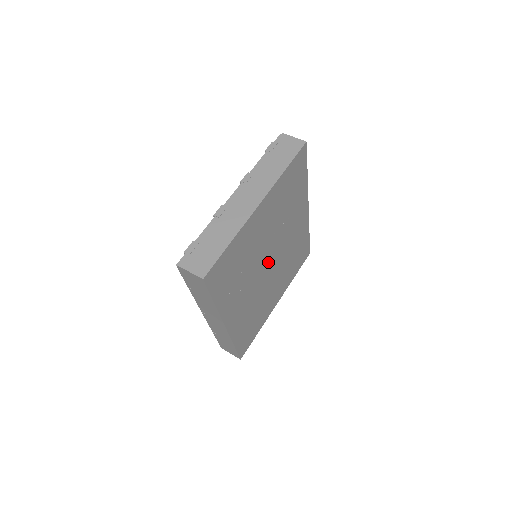
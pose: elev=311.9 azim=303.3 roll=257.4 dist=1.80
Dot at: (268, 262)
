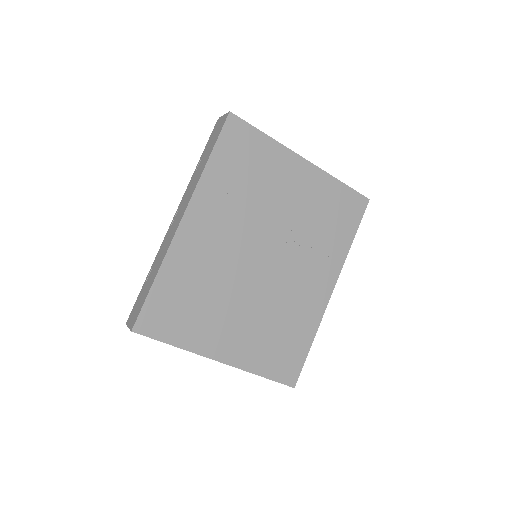
Dot at: (264, 252)
